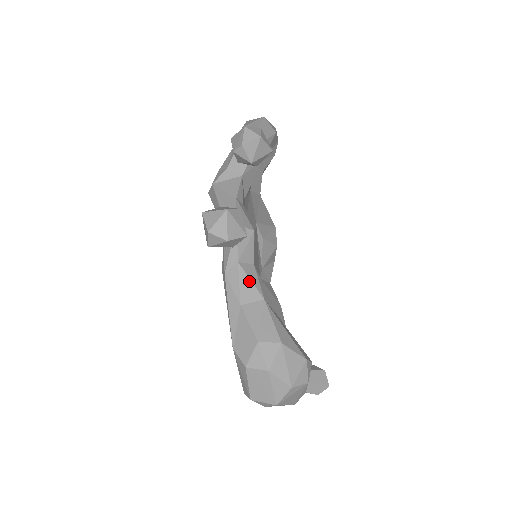
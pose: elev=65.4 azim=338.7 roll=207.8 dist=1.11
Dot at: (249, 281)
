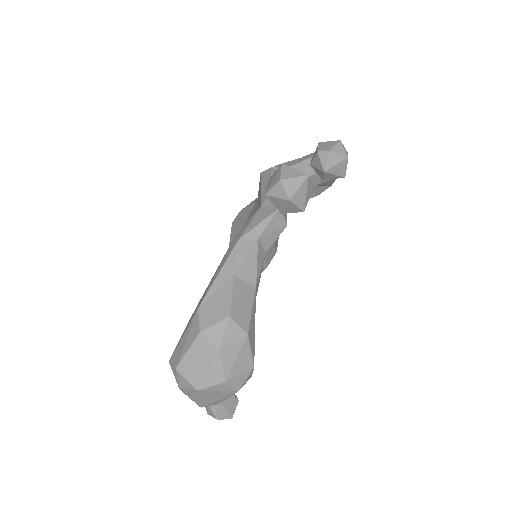
Dot at: (255, 261)
